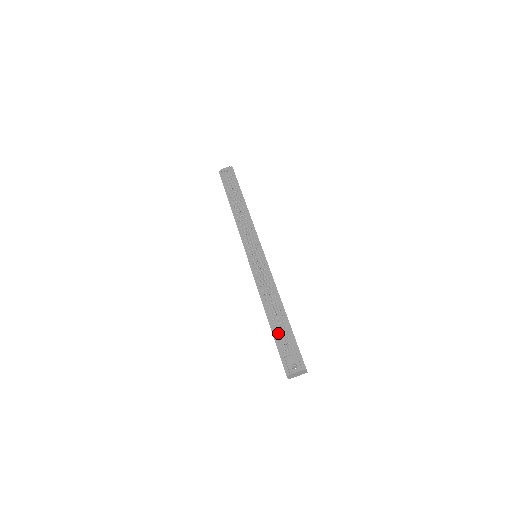
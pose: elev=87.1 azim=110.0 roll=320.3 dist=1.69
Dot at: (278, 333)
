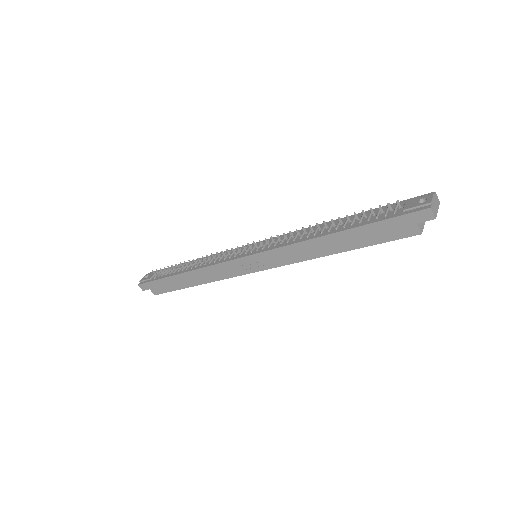
Dot at: (365, 220)
